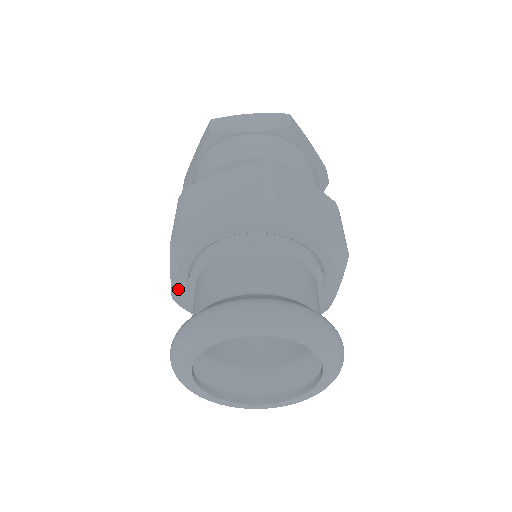
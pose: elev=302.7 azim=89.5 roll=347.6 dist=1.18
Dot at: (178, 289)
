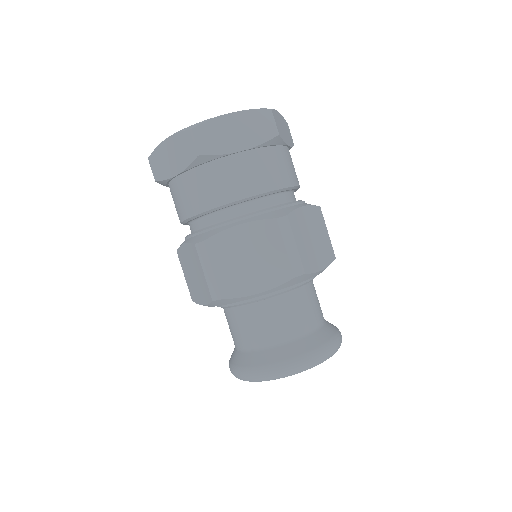
Dot at: occluded
